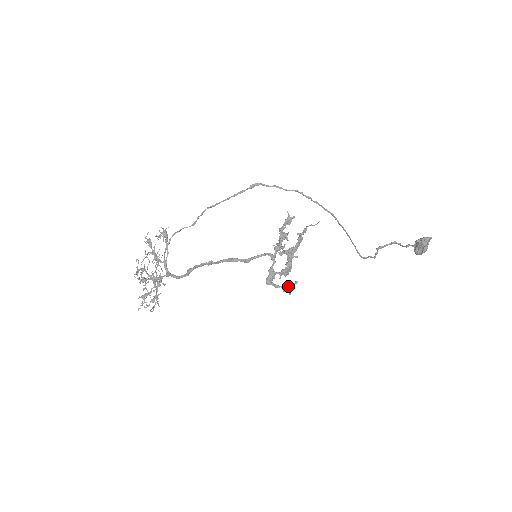
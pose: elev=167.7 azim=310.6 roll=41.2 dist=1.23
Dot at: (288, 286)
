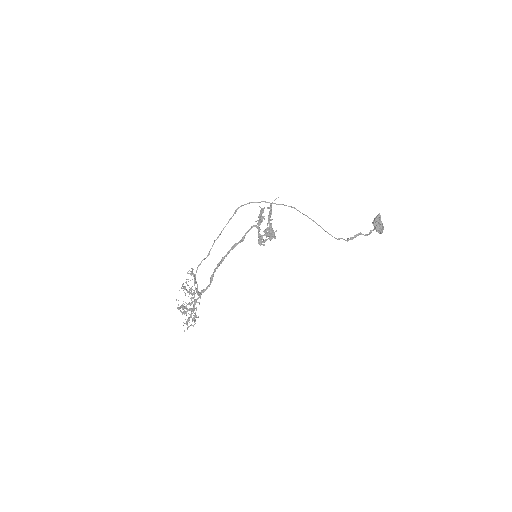
Dot at: occluded
